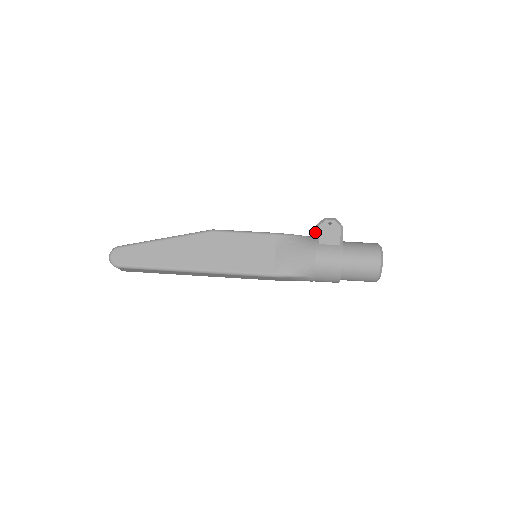
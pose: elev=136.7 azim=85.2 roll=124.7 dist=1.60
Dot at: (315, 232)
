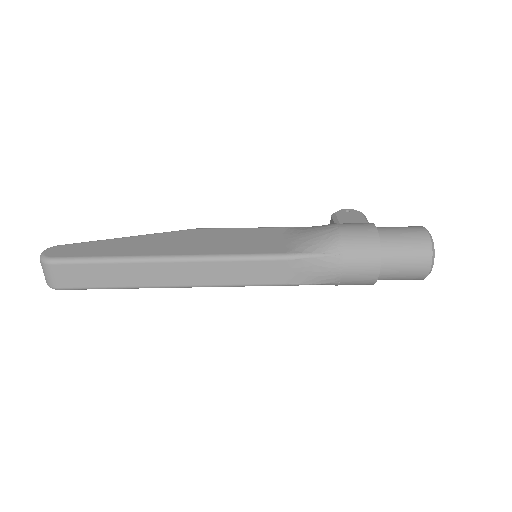
Dot at: occluded
